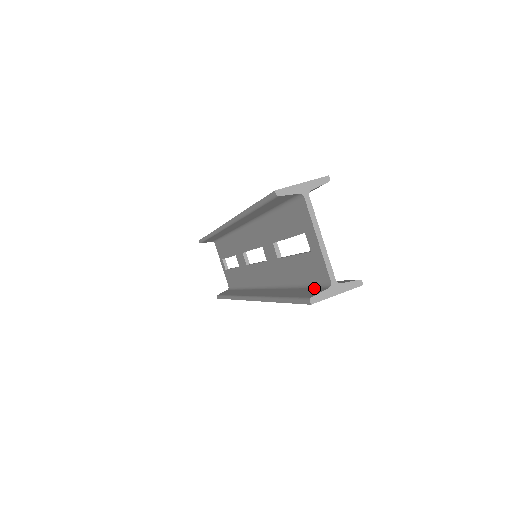
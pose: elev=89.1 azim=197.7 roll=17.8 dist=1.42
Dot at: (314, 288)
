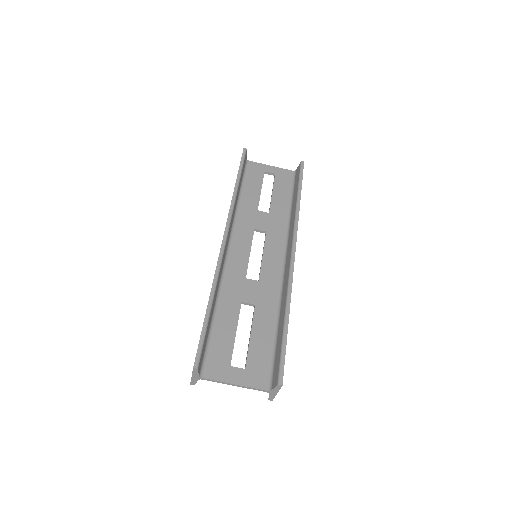
Dot at: occluded
